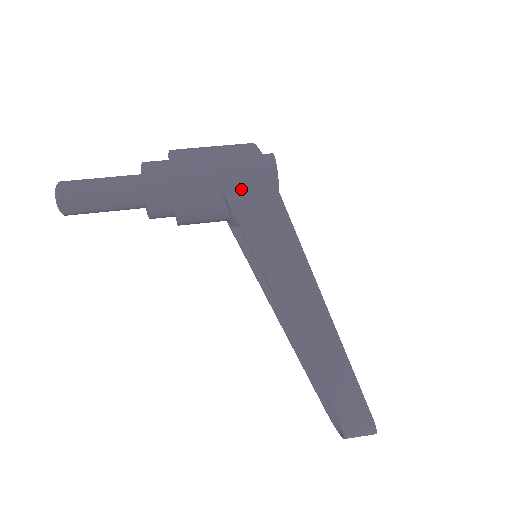
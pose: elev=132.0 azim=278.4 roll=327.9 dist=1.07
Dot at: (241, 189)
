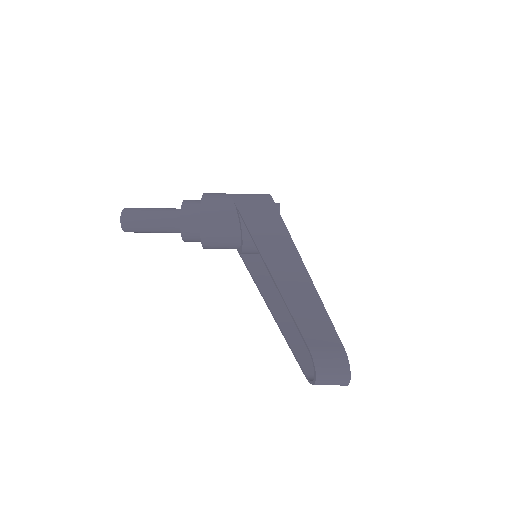
Dot at: (250, 206)
